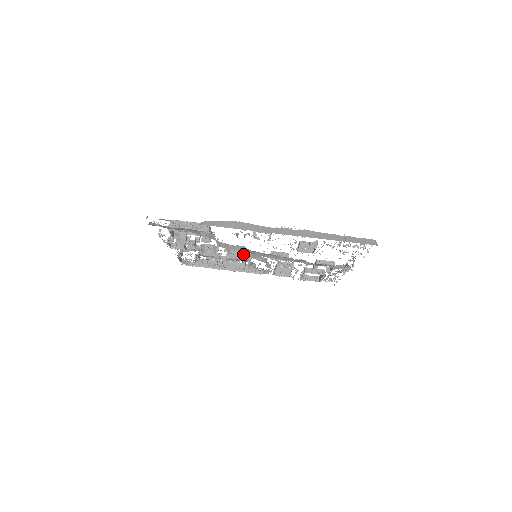
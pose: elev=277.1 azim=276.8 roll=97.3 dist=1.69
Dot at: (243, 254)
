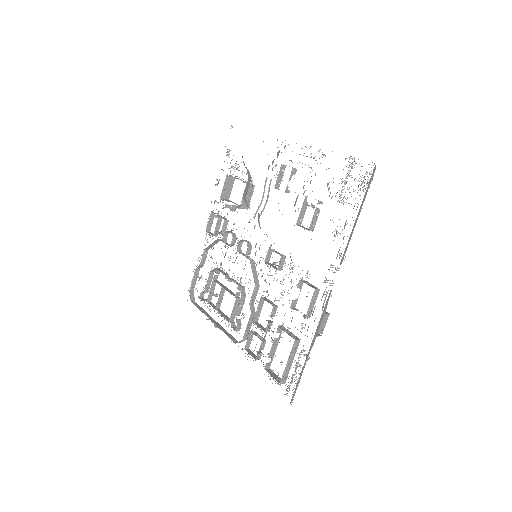
Dot at: (247, 257)
